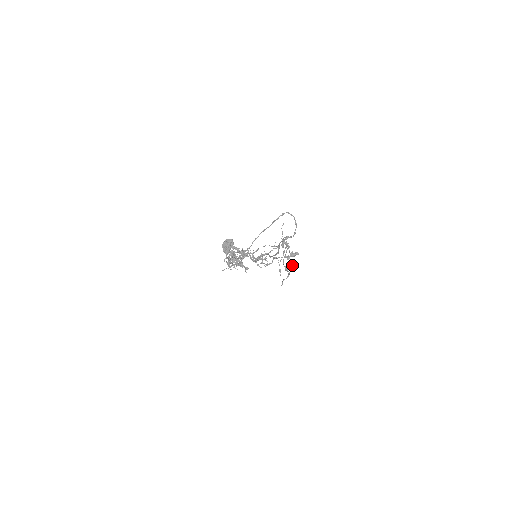
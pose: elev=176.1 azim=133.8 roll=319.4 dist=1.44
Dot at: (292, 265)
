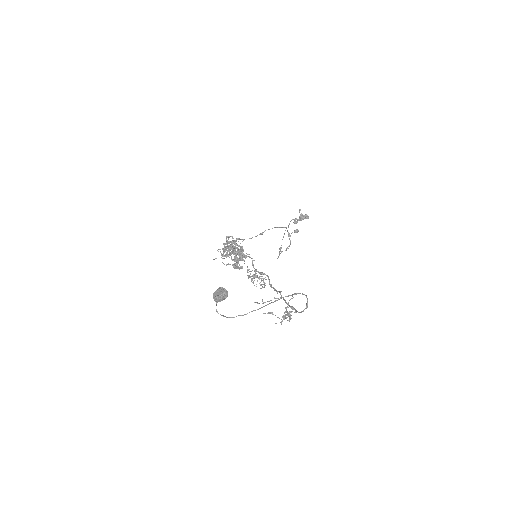
Dot at: (297, 232)
